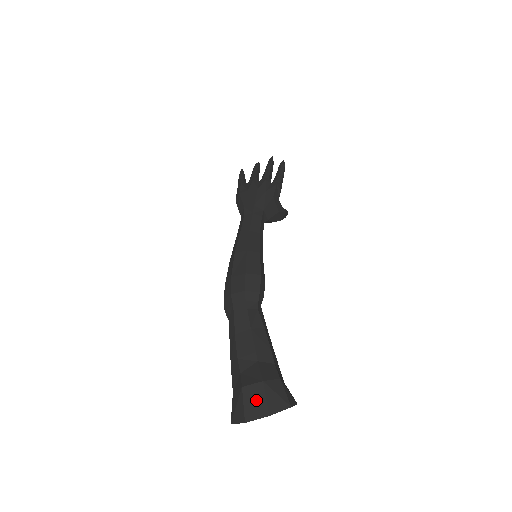
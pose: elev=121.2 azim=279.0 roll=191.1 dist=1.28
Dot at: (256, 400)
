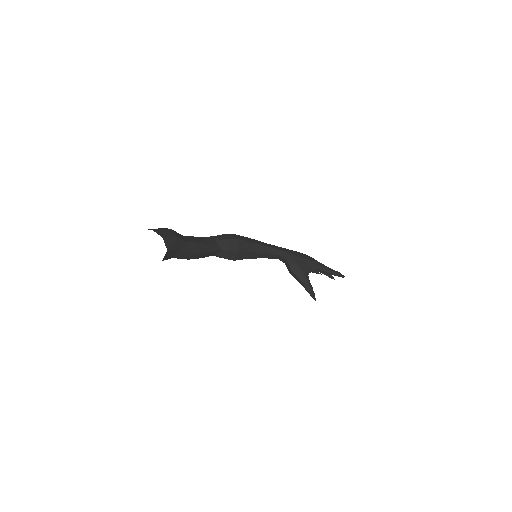
Dot at: occluded
